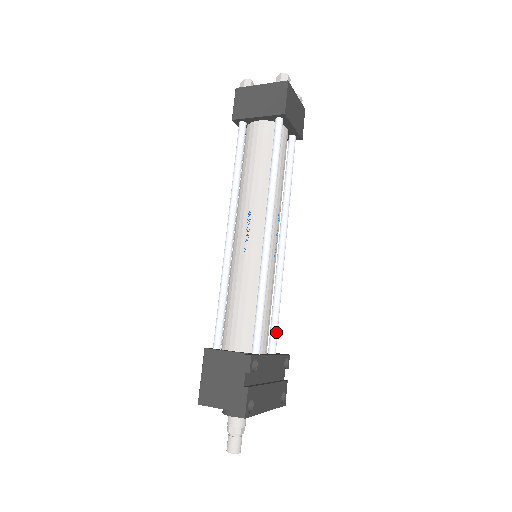
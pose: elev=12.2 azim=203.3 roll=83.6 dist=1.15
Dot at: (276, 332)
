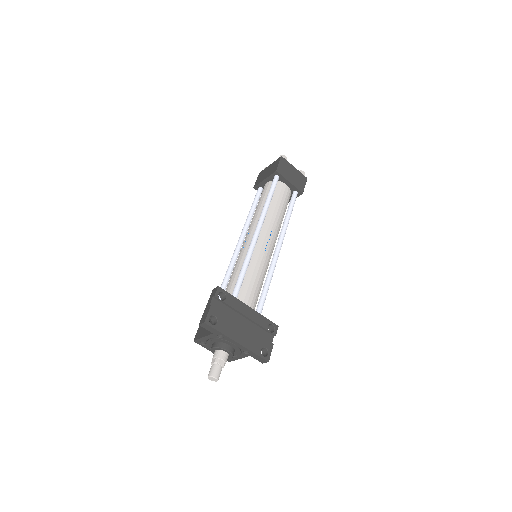
Dot at: (262, 301)
